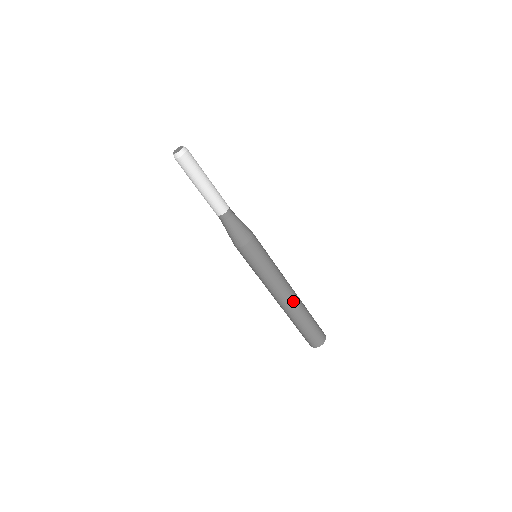
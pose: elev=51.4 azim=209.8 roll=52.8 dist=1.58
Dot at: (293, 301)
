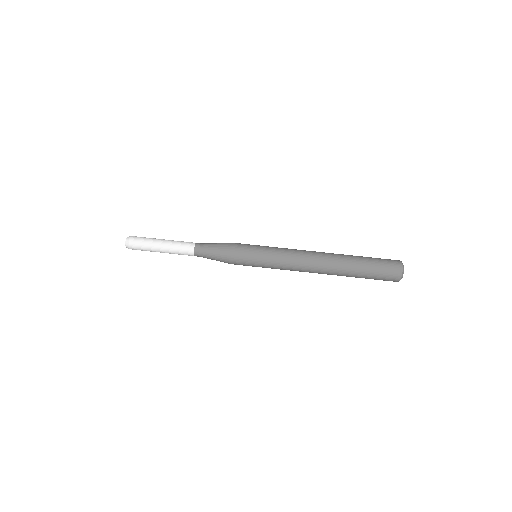
Dot at: (323, 253)
